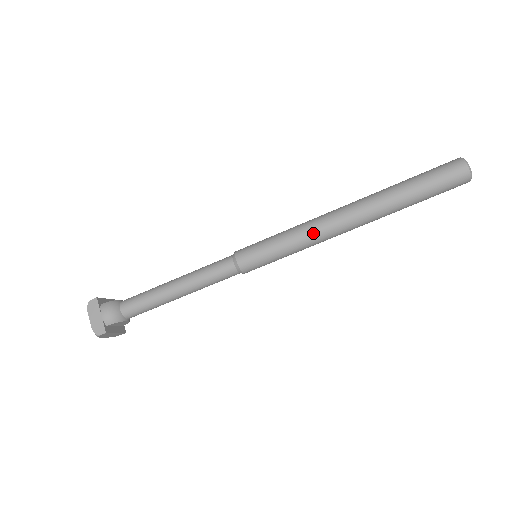
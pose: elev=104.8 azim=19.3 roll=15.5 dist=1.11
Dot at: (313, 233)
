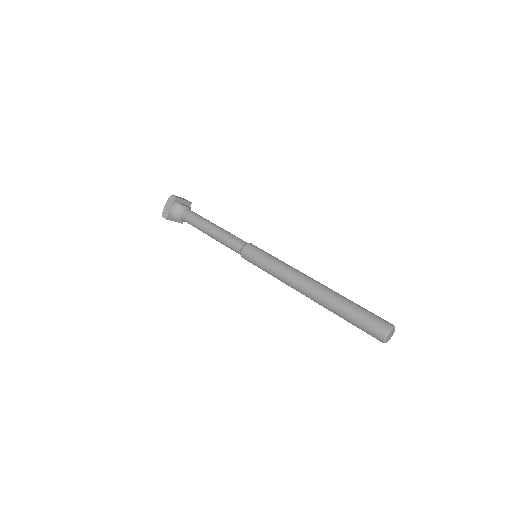
Dot at: (284, 277)
